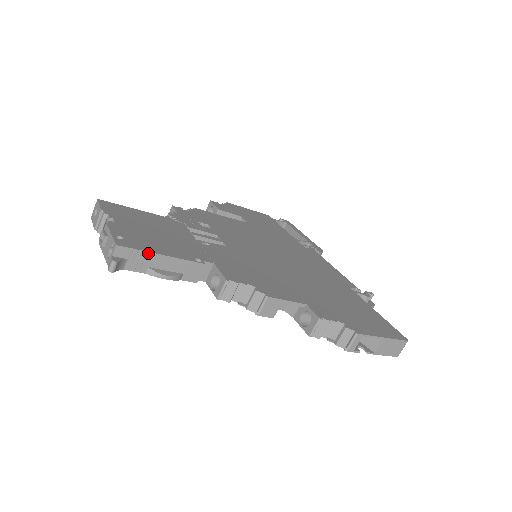
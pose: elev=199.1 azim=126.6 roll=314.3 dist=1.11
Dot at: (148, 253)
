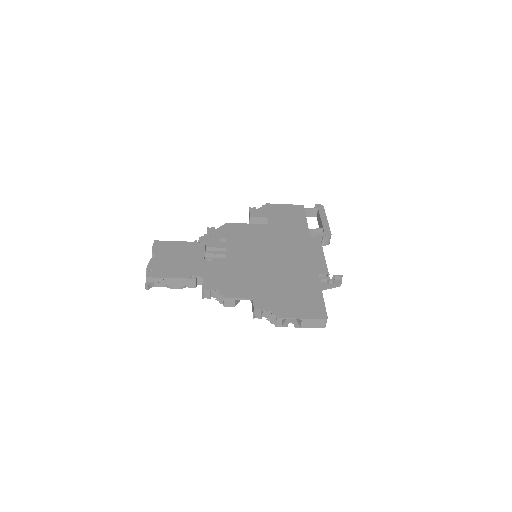
Dot at: (163, 278)
